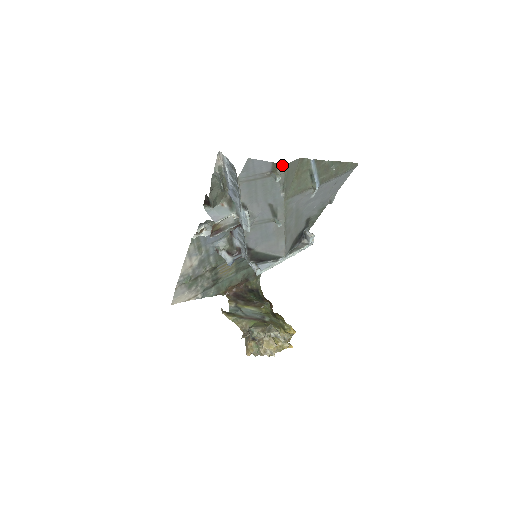
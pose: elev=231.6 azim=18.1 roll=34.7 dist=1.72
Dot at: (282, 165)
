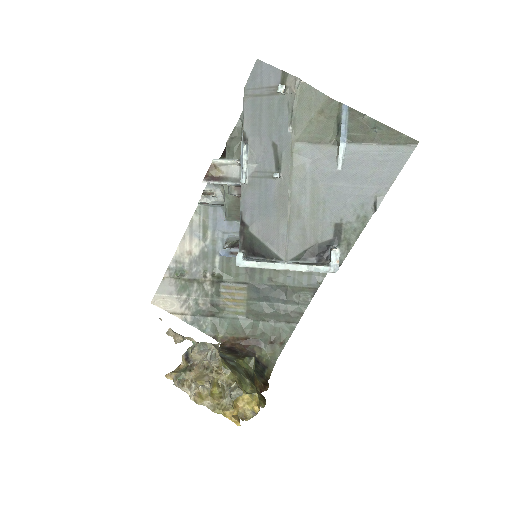
Dot at: (293, 78)
